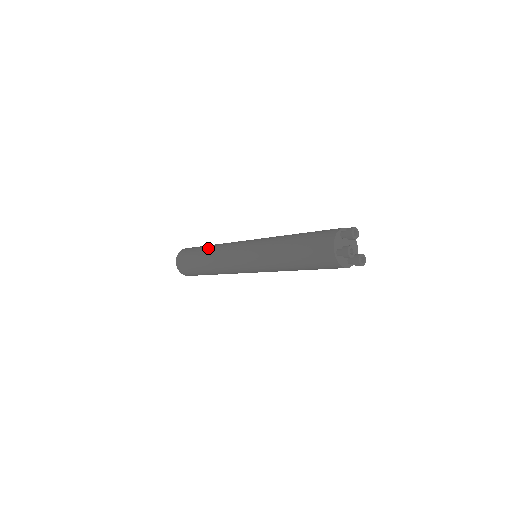
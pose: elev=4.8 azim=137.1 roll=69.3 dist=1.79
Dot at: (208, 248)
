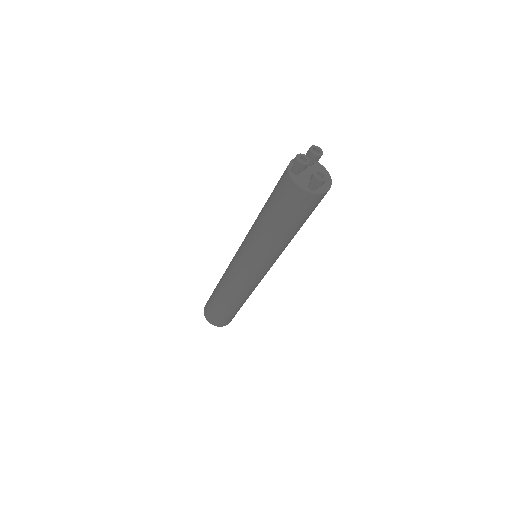
Dot at: occluded
